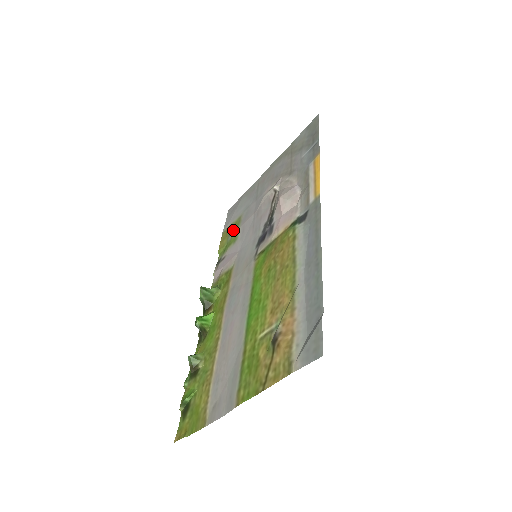
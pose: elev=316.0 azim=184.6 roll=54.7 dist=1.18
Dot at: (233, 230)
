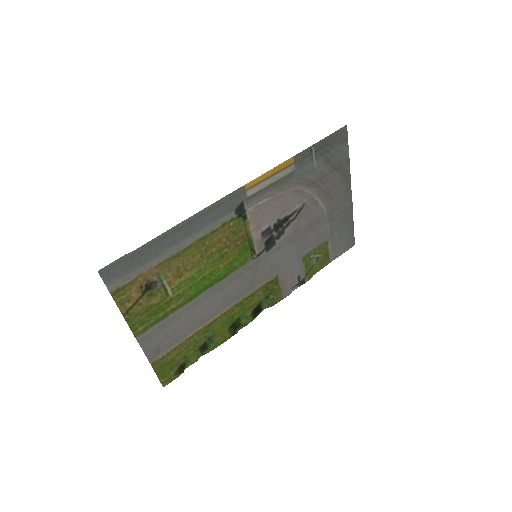
Dot at: (317, 253)
